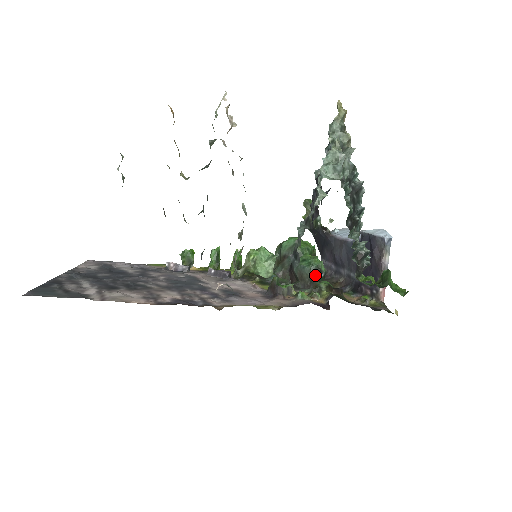
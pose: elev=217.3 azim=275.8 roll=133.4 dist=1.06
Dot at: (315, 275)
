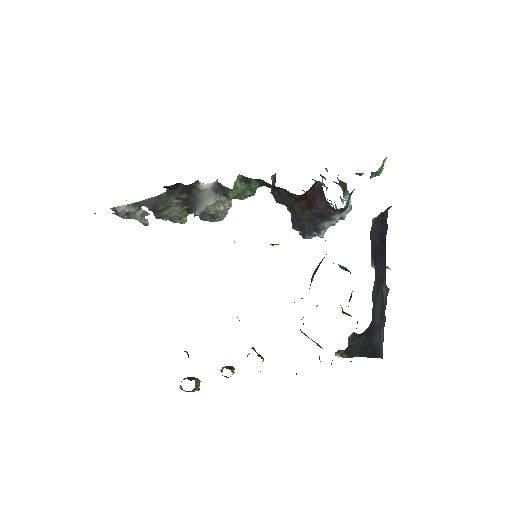
Dot at: occluded
